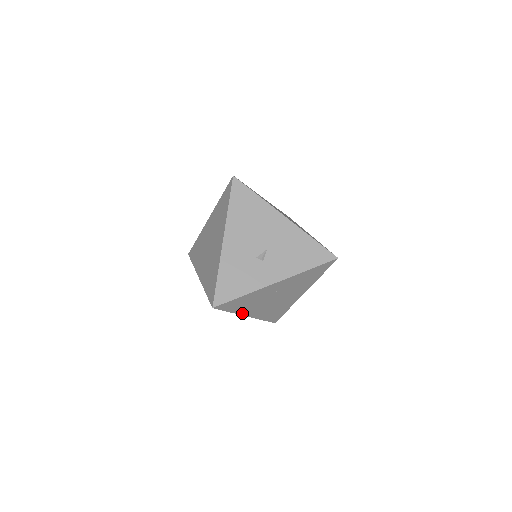
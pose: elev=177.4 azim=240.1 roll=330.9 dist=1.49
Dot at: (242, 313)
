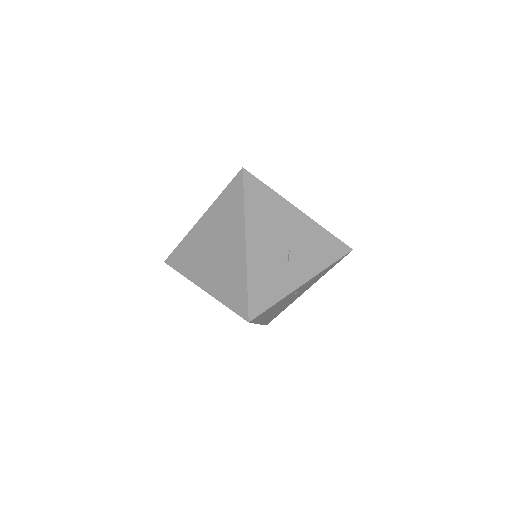
Dot at: (259, 322)
